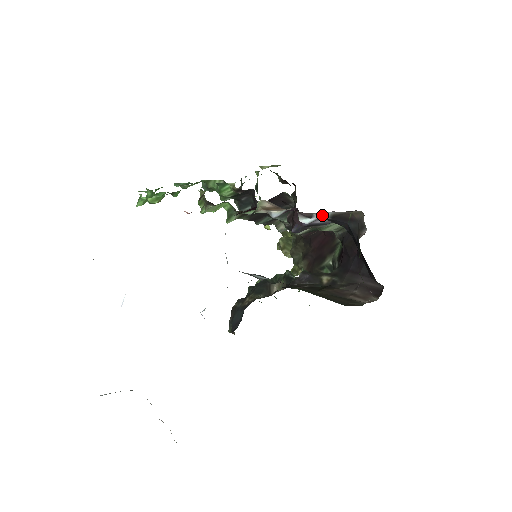
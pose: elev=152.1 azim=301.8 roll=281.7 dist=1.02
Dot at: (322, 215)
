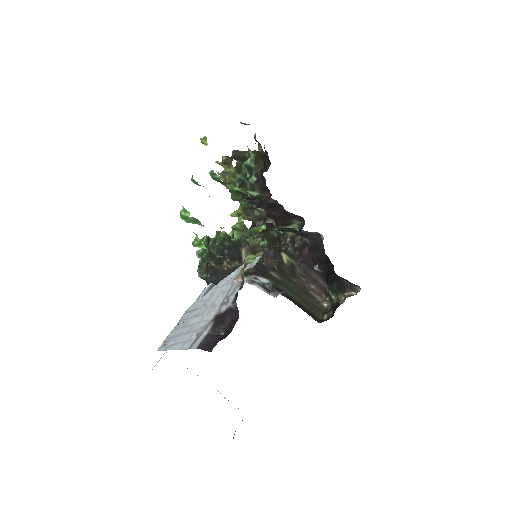
Dot at: occluded
